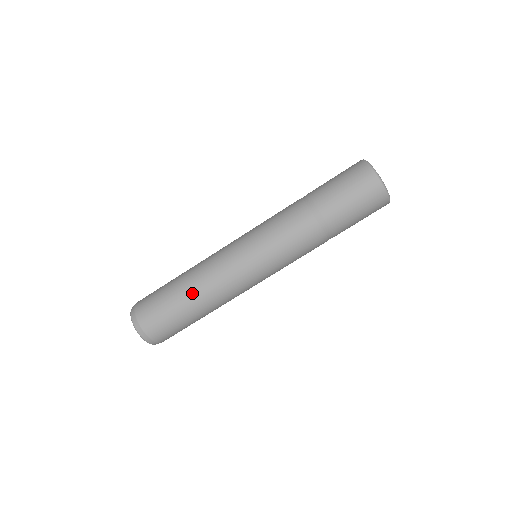
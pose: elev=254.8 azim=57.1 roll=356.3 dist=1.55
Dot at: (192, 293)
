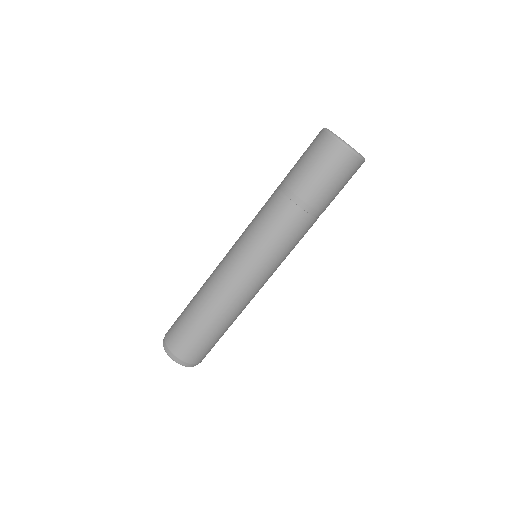
Dot at: (199, 300)
